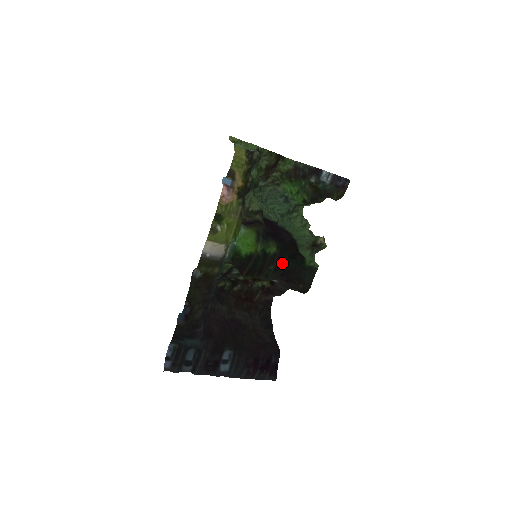
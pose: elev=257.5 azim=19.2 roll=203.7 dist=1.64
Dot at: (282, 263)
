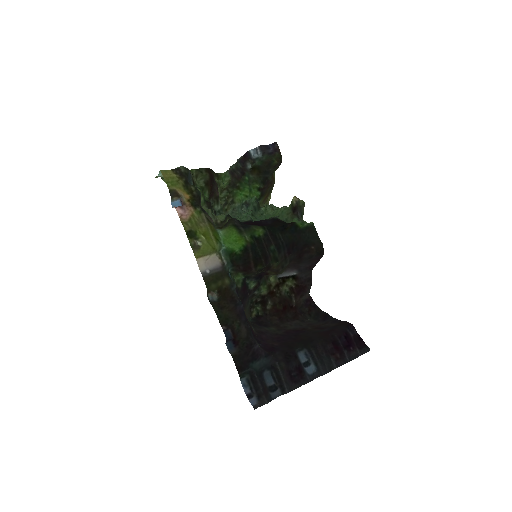
Dot at: (279, 239)
